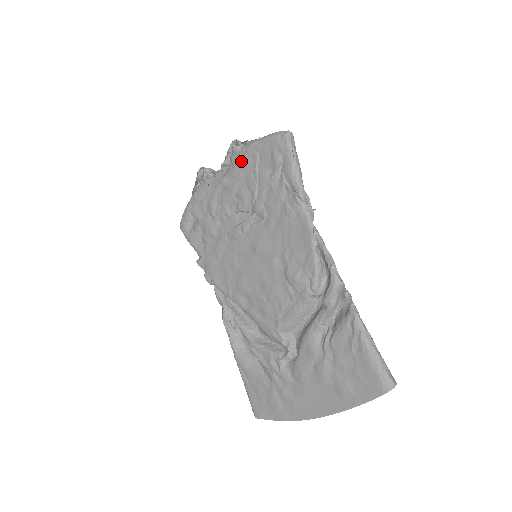
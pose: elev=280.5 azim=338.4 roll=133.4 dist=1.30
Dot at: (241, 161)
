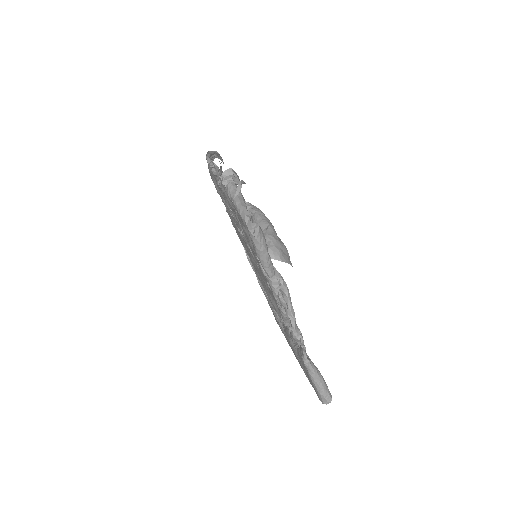
Dot at: (227, 197)
